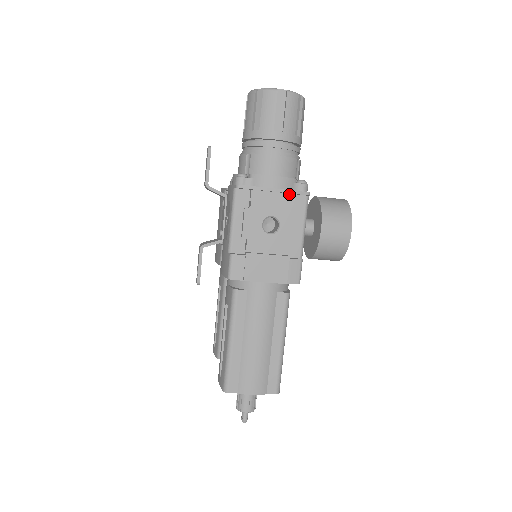
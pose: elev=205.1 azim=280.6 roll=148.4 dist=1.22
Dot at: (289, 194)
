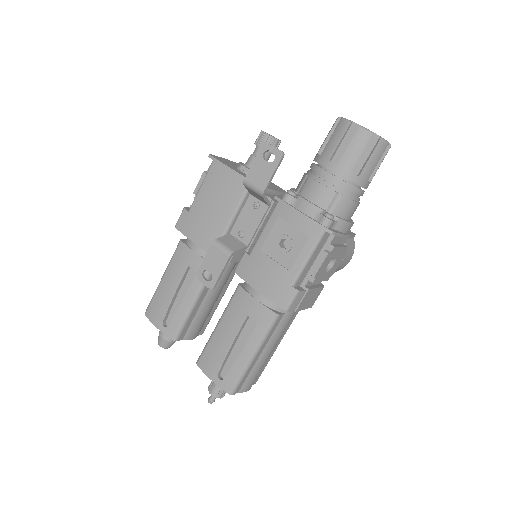
Dot at: occluded
